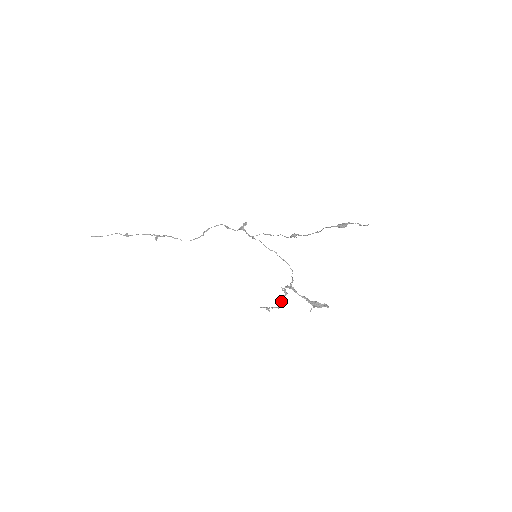
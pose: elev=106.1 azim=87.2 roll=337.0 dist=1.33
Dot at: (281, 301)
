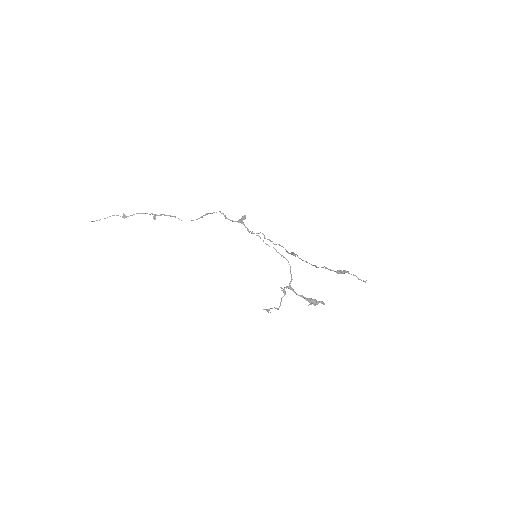
Dot at: occluded
